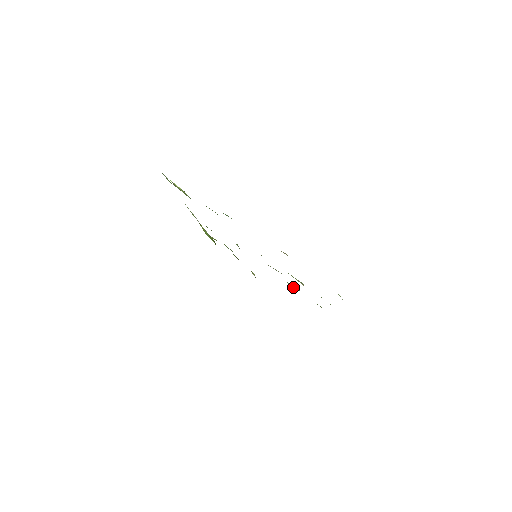
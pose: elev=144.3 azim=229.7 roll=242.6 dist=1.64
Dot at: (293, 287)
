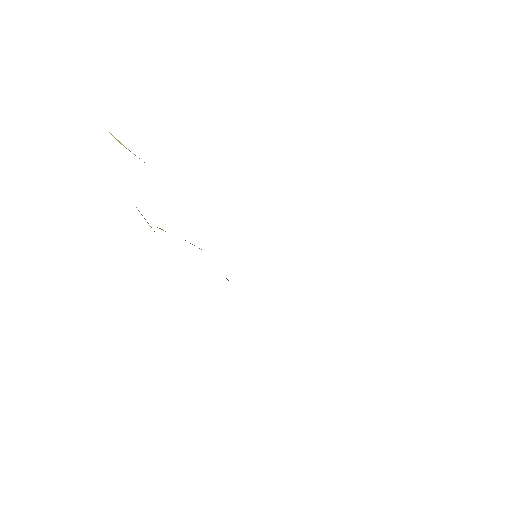
Dot at: occluded
